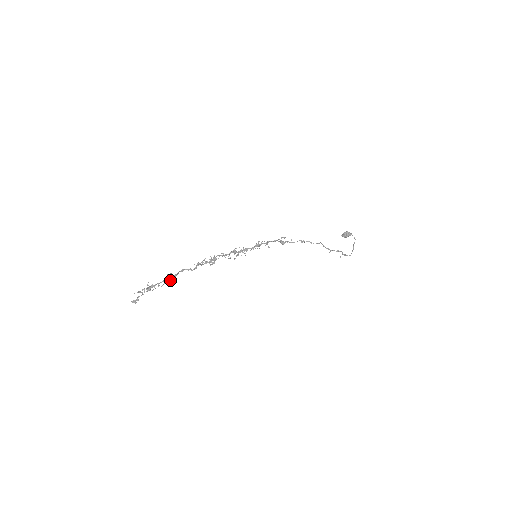
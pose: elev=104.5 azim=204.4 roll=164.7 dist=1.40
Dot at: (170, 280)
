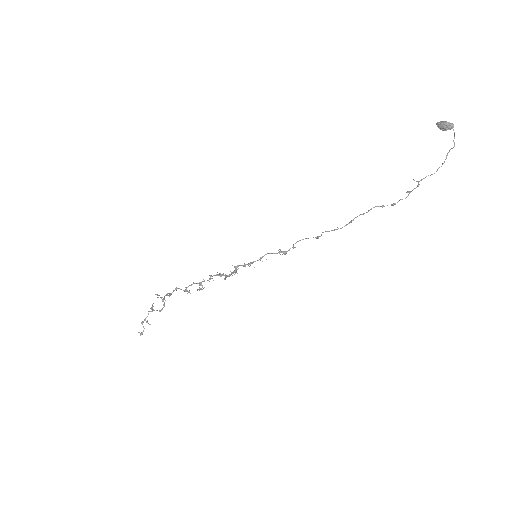
Dot at: (168, 295)
